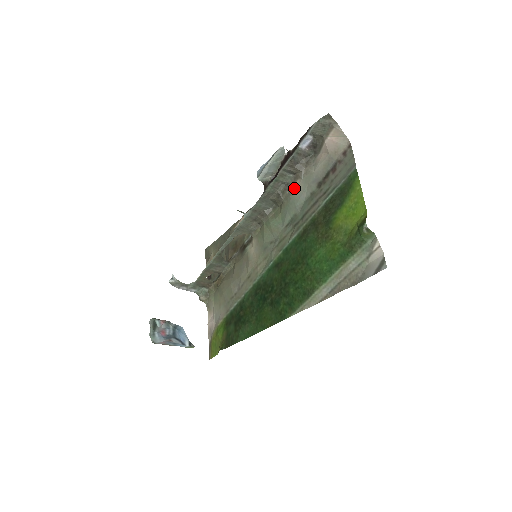
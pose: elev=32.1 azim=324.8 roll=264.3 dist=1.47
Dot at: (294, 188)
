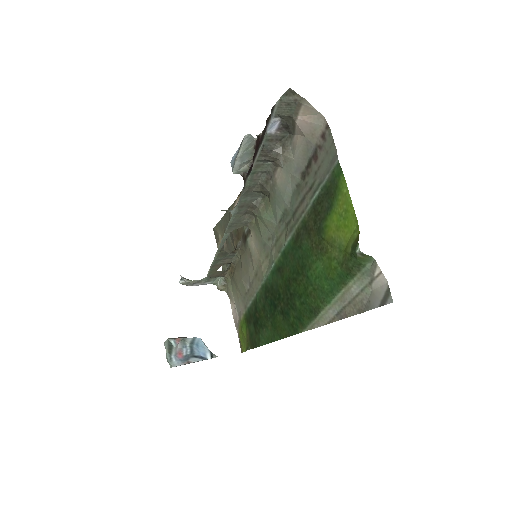
Dot at: (276, 178)
